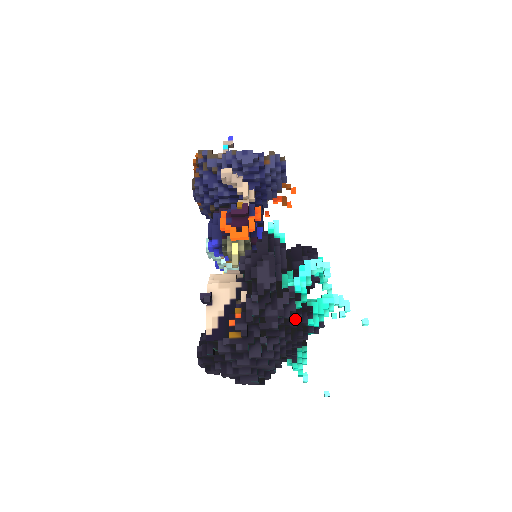
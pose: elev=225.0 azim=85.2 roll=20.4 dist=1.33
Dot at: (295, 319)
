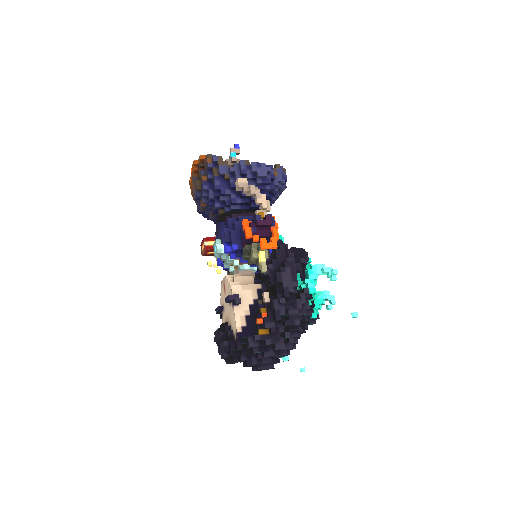
Dot at: (307, 315)
